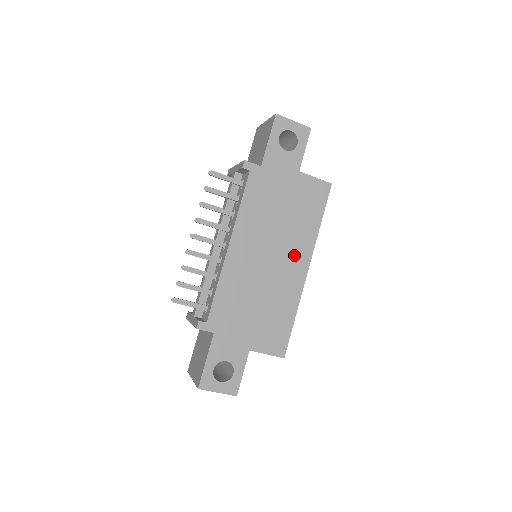
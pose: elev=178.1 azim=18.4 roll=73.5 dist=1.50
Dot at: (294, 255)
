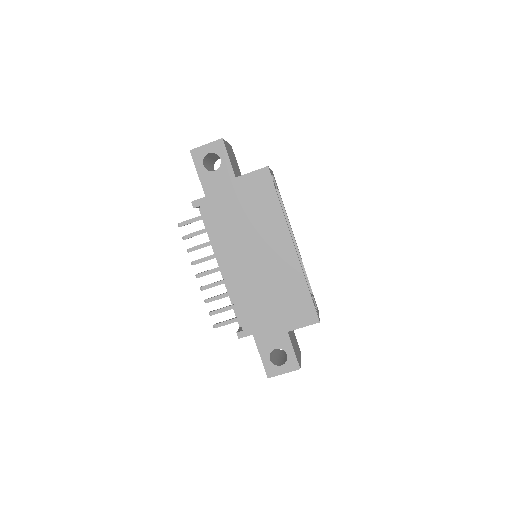
Dot at: (275, 242)
